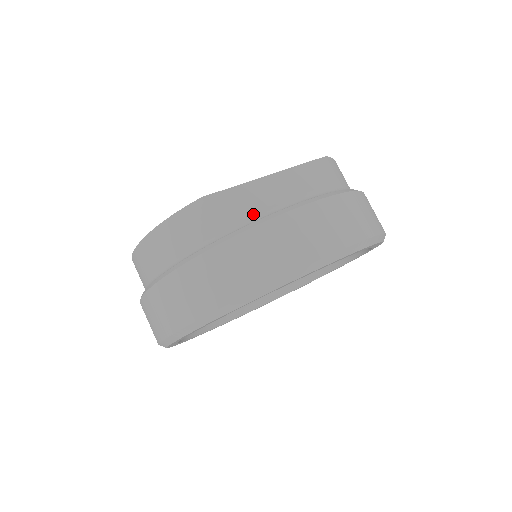
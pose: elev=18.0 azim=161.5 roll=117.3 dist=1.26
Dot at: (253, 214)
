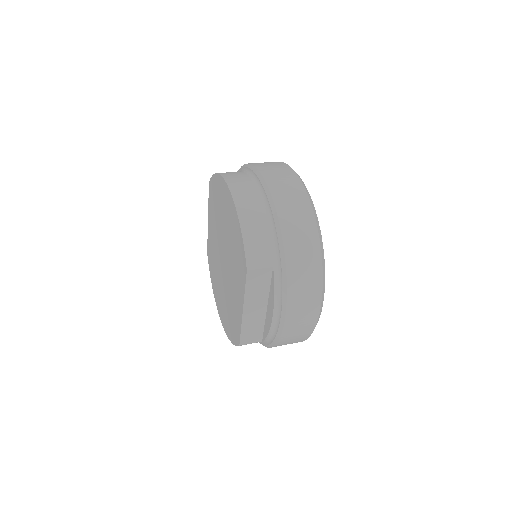
Dot at: (268, 335)
